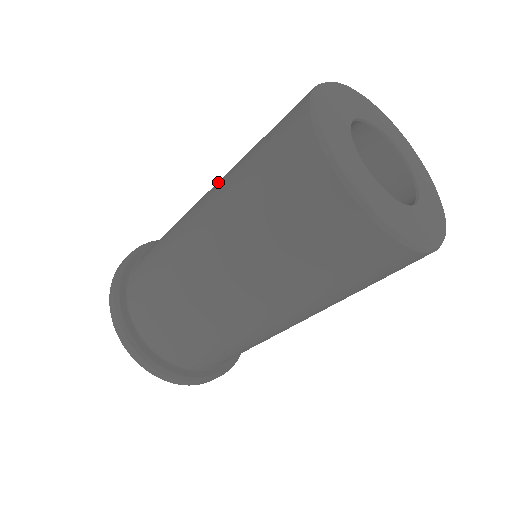
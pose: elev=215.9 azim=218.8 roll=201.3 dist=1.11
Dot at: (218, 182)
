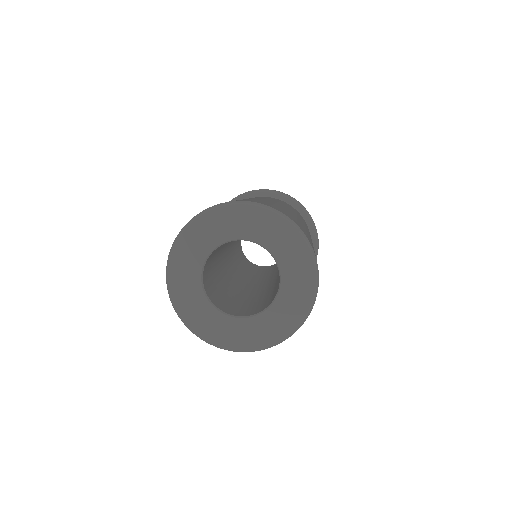
Dot at: occluded
